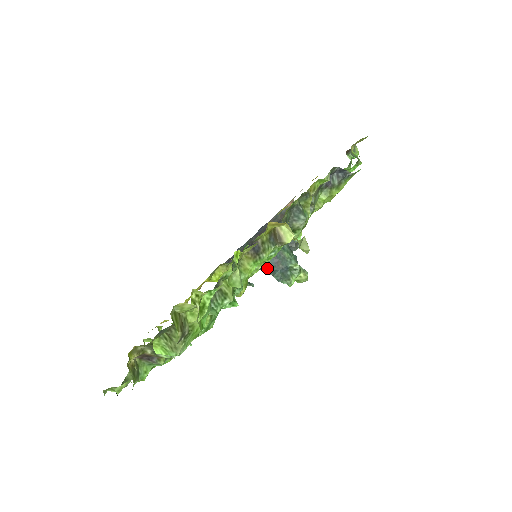
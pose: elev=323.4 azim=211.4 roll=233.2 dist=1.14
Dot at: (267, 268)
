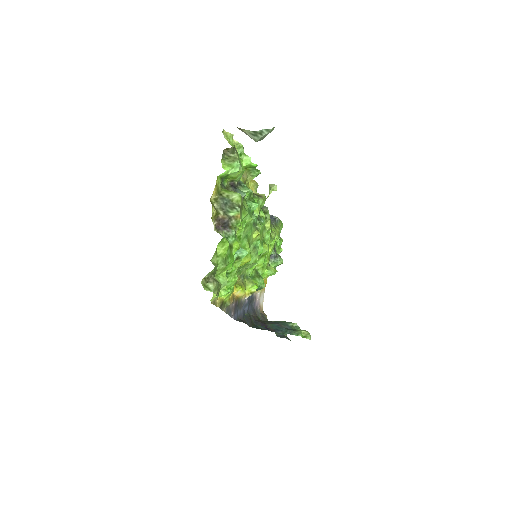
Dot at: (275, 330)
